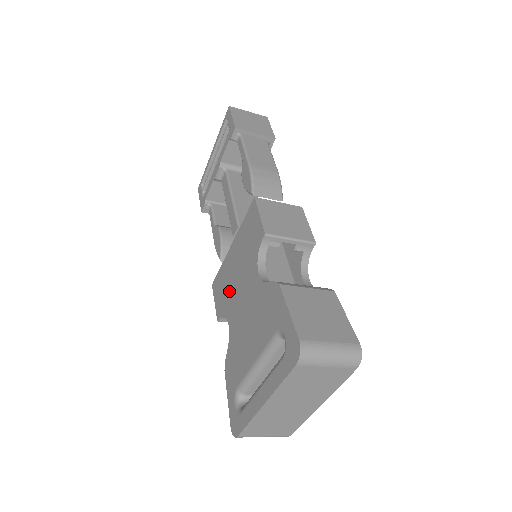
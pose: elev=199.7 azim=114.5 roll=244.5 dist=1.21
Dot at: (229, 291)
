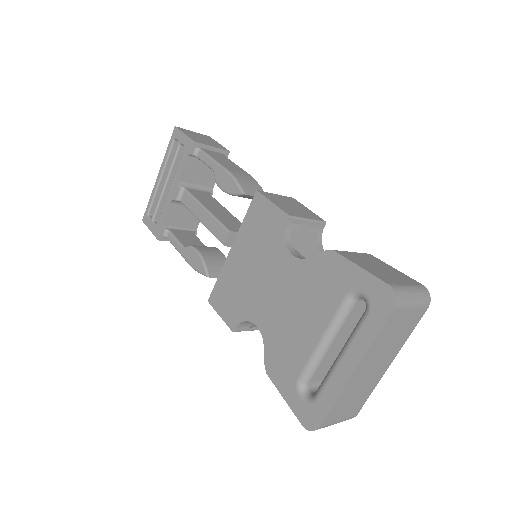
Dot at: (244, 293)
